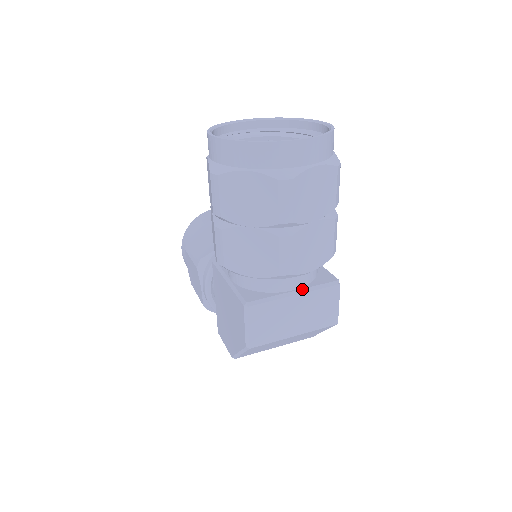
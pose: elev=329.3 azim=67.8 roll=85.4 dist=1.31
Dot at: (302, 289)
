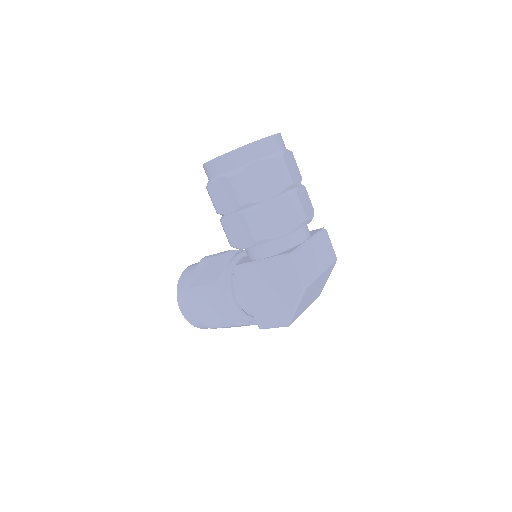
Dot at: (311, 237)
